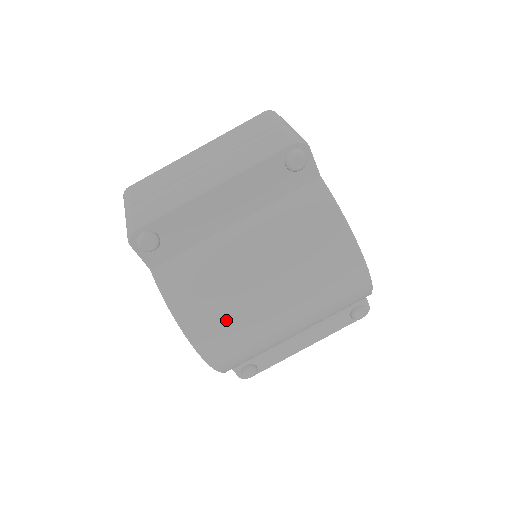
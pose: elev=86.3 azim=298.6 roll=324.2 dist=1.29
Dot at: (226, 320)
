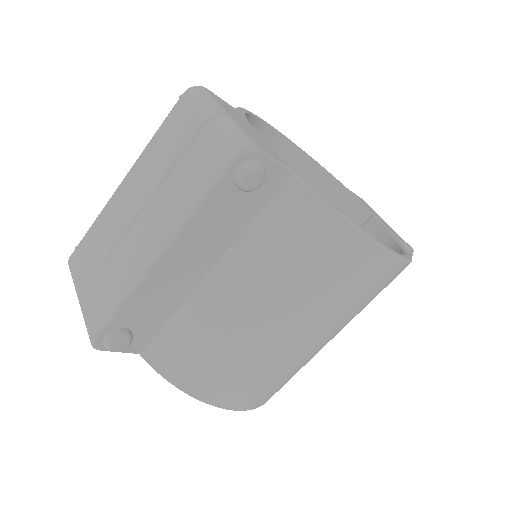
Dot at: (248, 376)
